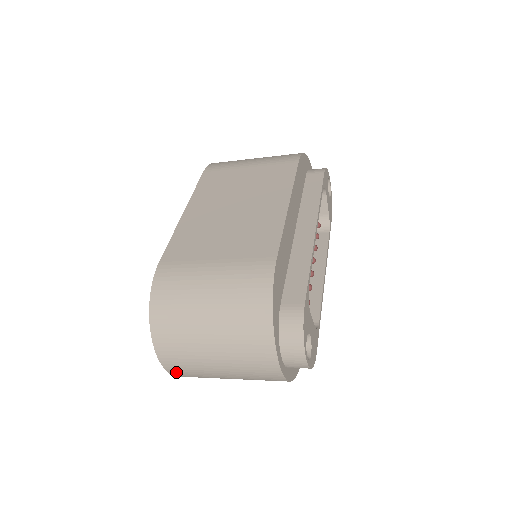
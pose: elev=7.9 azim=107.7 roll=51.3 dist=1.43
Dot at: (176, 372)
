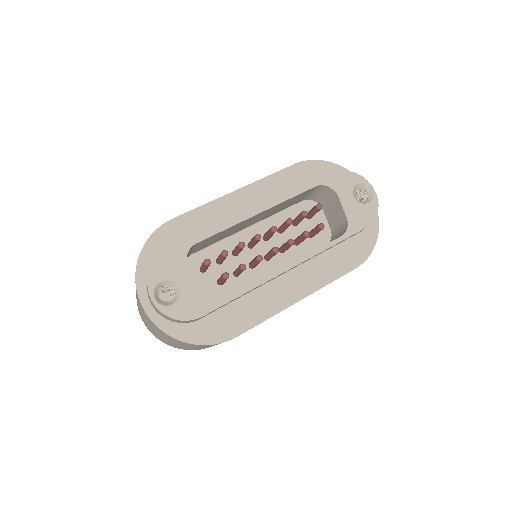
Dot at: occluded
